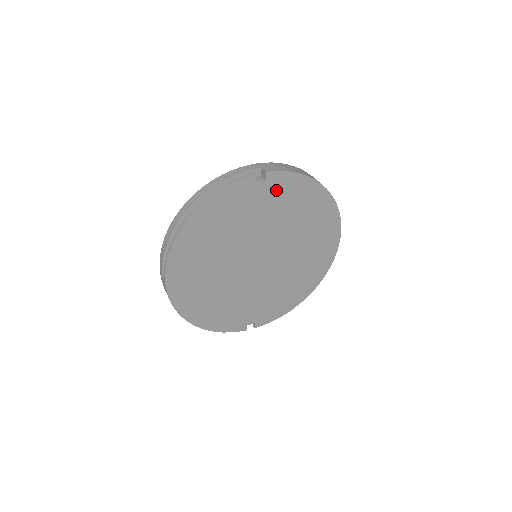
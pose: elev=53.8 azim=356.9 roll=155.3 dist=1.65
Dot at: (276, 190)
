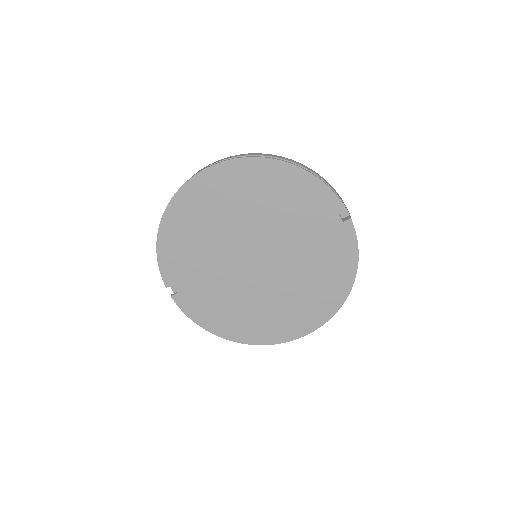
Dot at: (336, 238)
